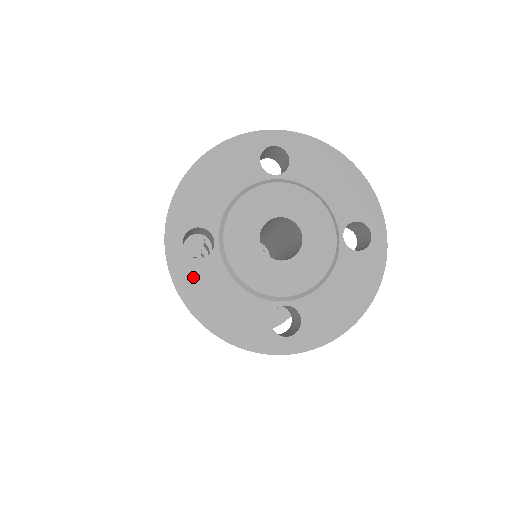
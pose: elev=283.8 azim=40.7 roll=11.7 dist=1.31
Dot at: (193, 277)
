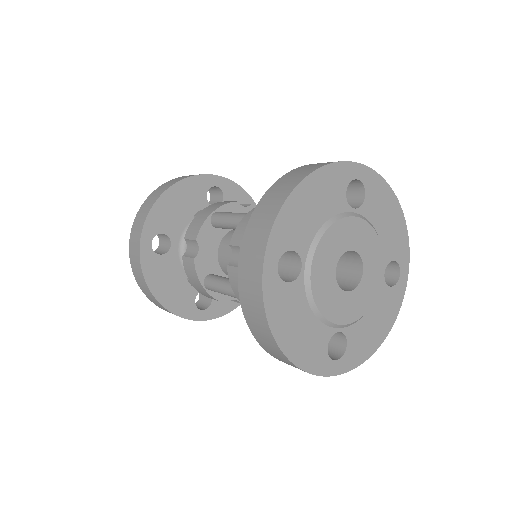
Dot at: (280, 301)
